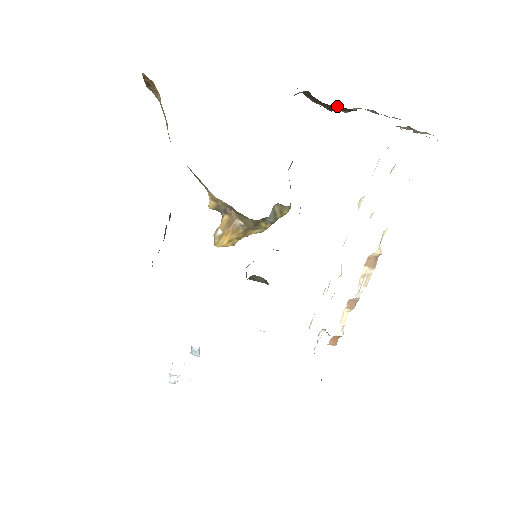
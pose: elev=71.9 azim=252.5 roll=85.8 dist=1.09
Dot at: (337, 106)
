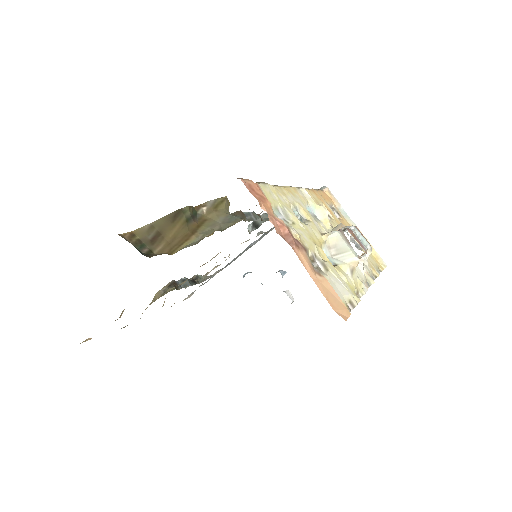
Dot at: occluded
